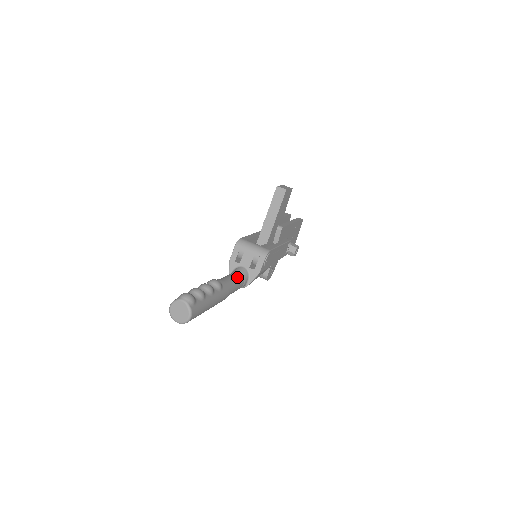
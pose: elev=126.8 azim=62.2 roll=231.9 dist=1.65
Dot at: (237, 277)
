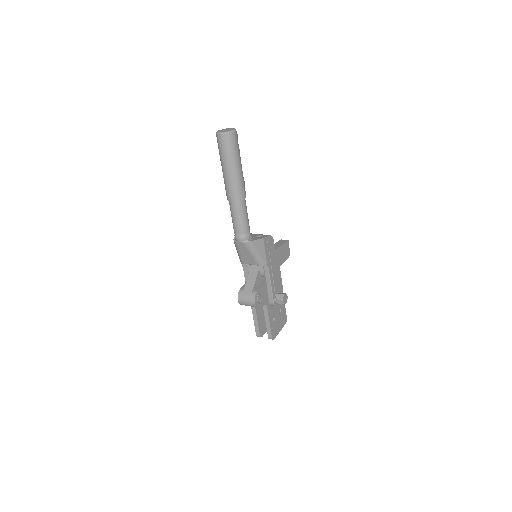
Dot at: occluded
